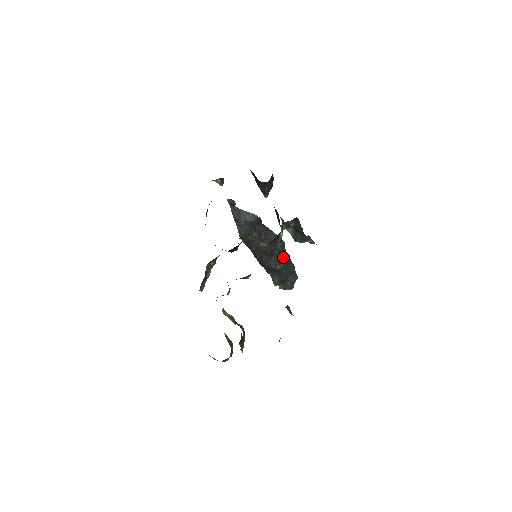
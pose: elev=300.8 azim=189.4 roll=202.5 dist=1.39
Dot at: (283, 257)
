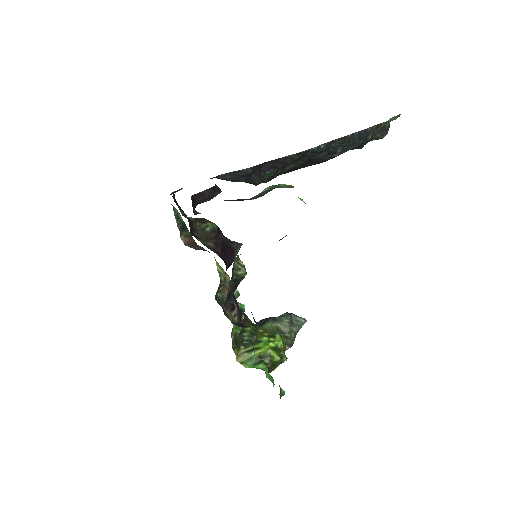
Dot at: (332, 146)
